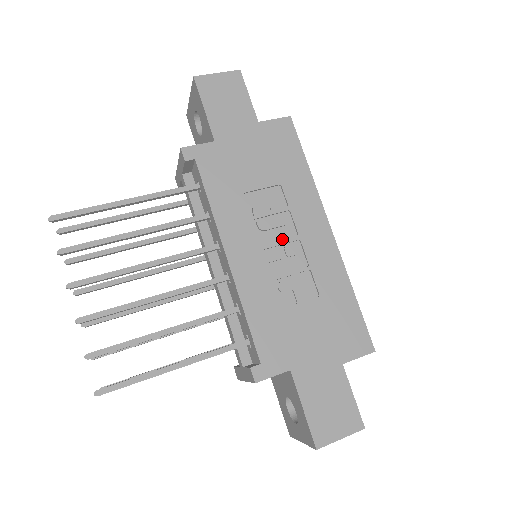
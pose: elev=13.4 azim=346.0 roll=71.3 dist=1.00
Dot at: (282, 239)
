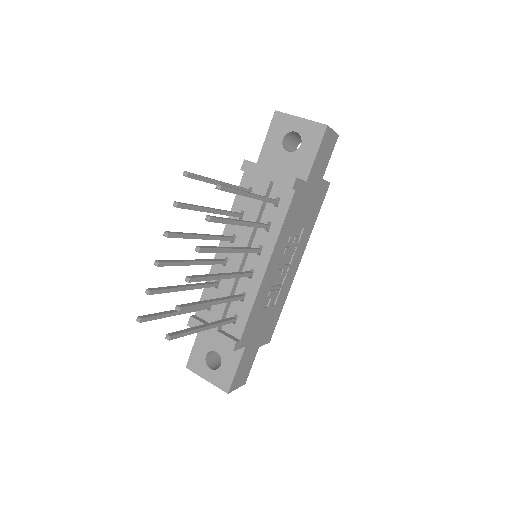
Dot at: (285, 263)
